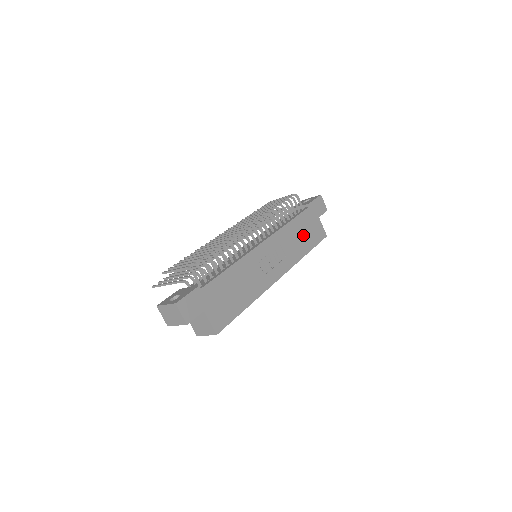
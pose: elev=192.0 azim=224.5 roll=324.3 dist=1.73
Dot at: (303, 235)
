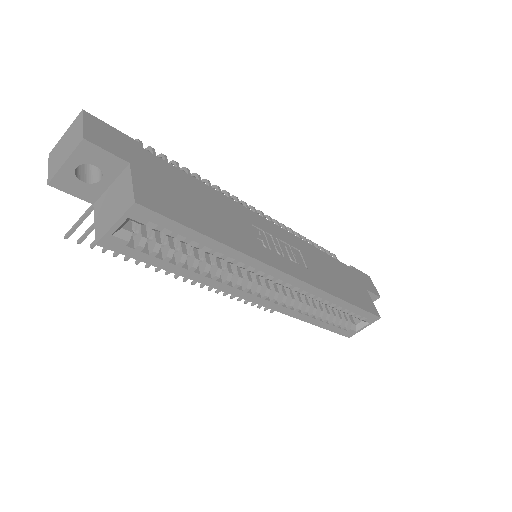
Dot at: (340, 280)
